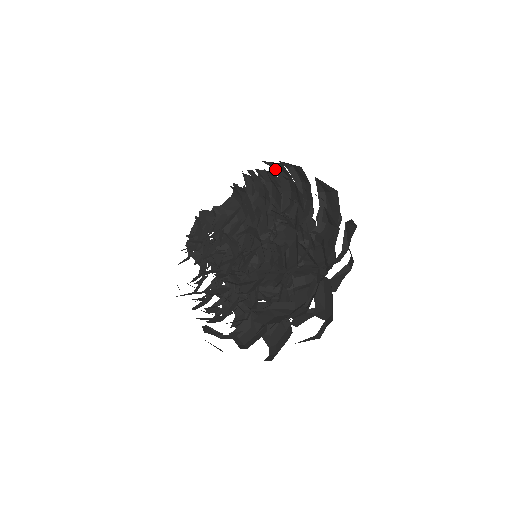
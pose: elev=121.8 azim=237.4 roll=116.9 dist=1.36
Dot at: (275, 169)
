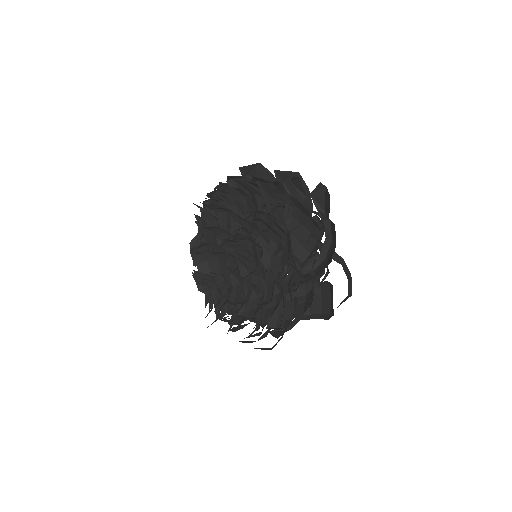
Dot at: occluded
